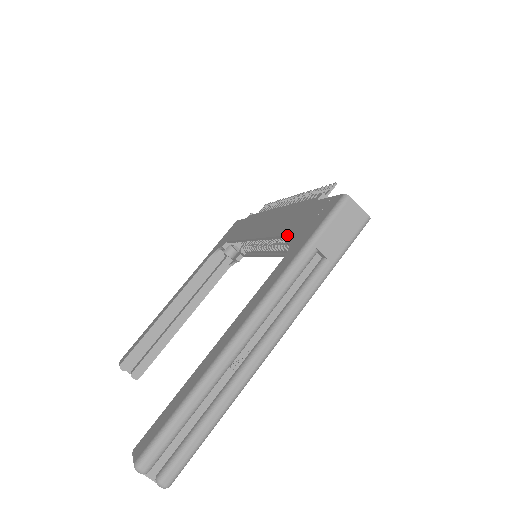
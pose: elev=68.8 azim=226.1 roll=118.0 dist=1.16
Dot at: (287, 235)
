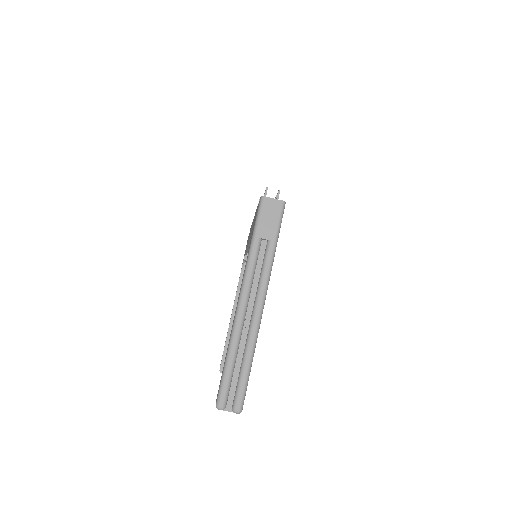
Dot at: occluded
